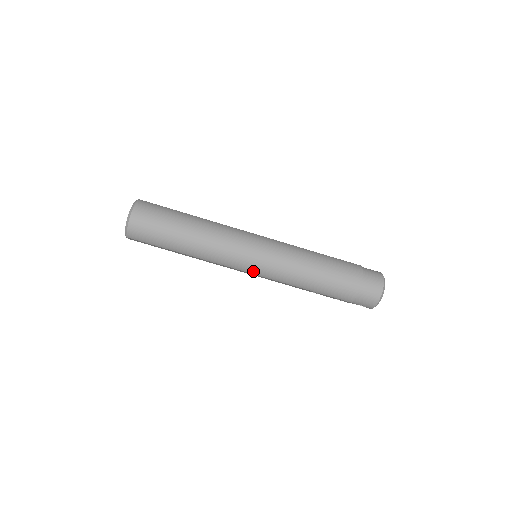
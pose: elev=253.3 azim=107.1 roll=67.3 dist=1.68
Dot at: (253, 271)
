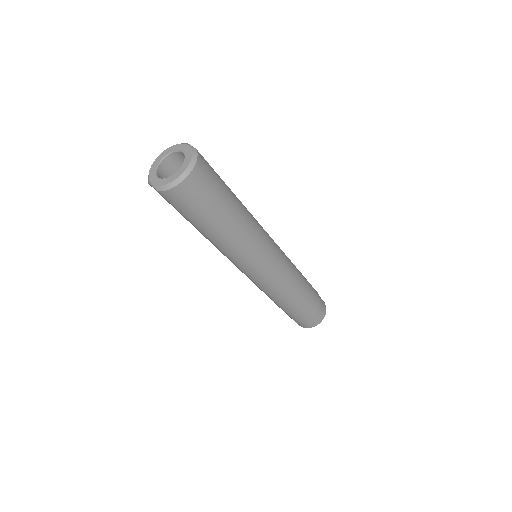
Dot at: (251, 276)
